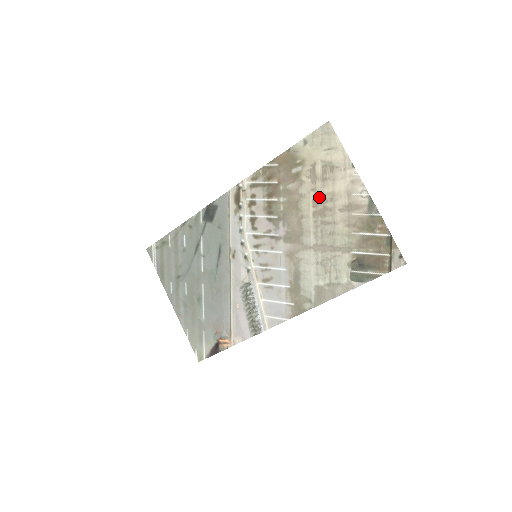
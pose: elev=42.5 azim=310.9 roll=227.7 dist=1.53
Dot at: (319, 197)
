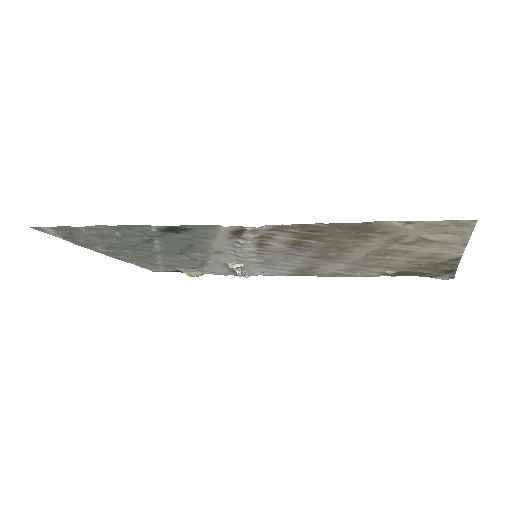
Dot at: (387, 250)
